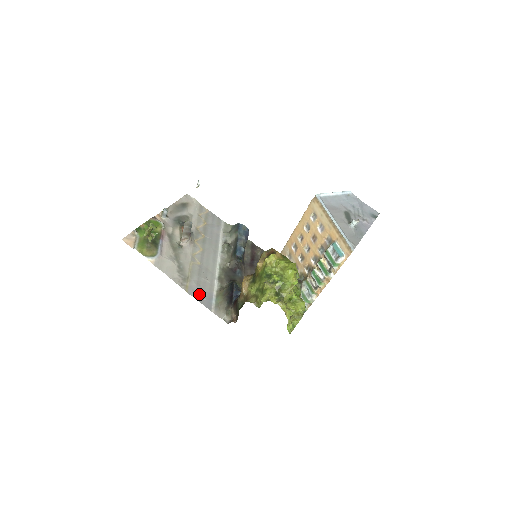
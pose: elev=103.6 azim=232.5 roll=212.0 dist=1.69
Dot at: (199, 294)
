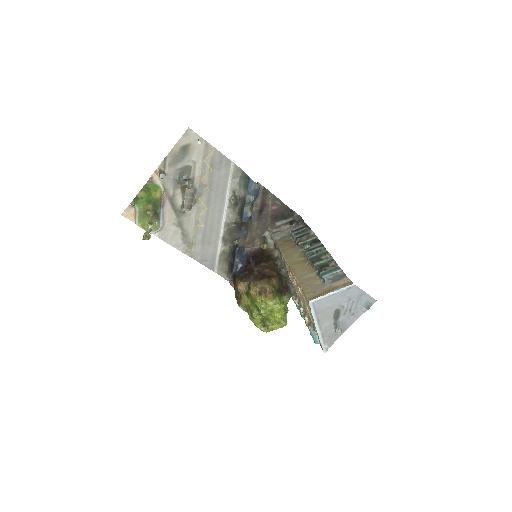
Dot at: (203, 258)
